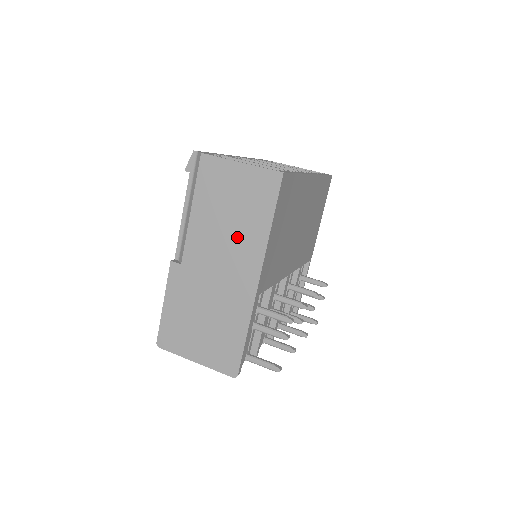
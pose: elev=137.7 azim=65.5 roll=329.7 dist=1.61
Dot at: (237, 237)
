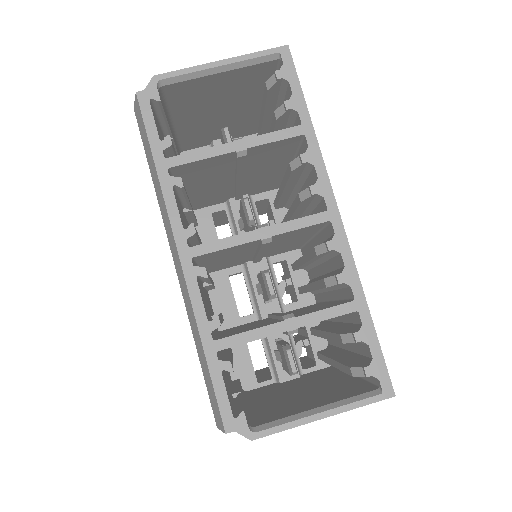
Dot at: occluded
